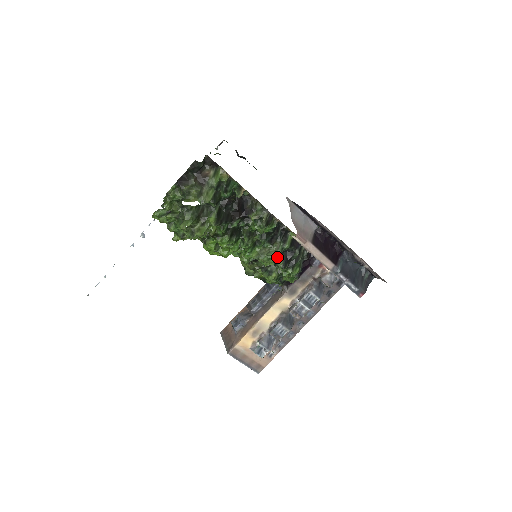
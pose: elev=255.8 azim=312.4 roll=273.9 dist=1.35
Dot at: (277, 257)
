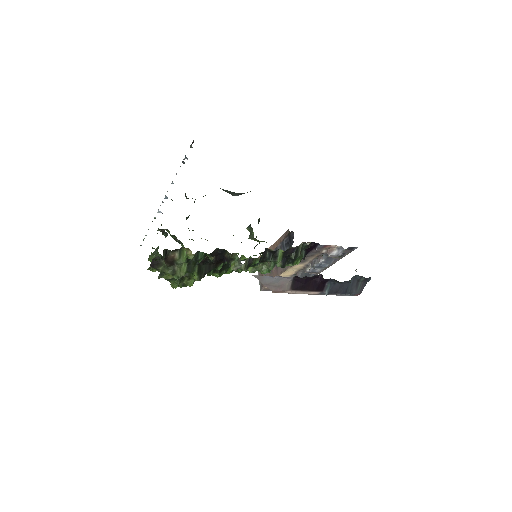
Dot at: occluded
